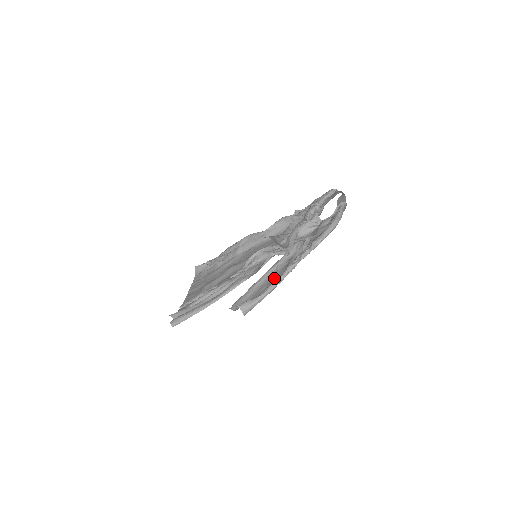
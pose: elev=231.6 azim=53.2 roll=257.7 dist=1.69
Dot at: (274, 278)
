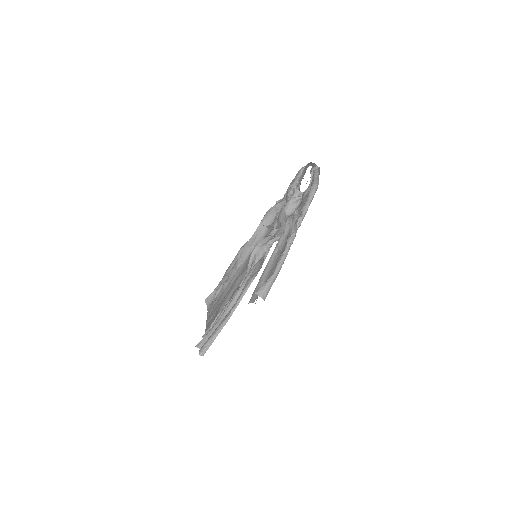
Dot at: occluded
